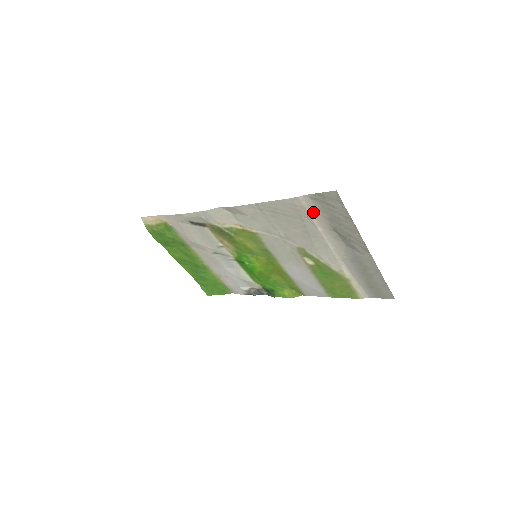
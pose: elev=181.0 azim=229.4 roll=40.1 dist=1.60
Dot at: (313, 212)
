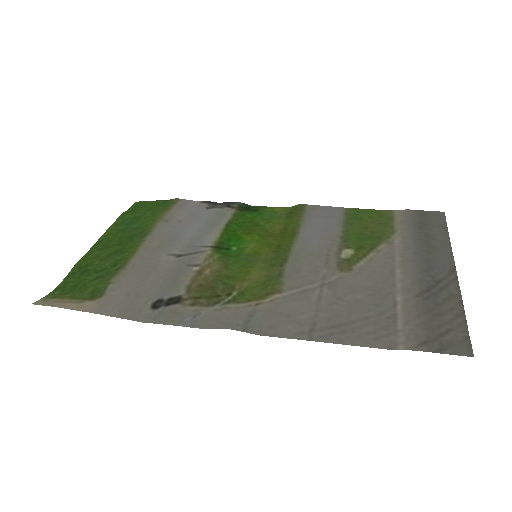
Dot at: (406, 324)
